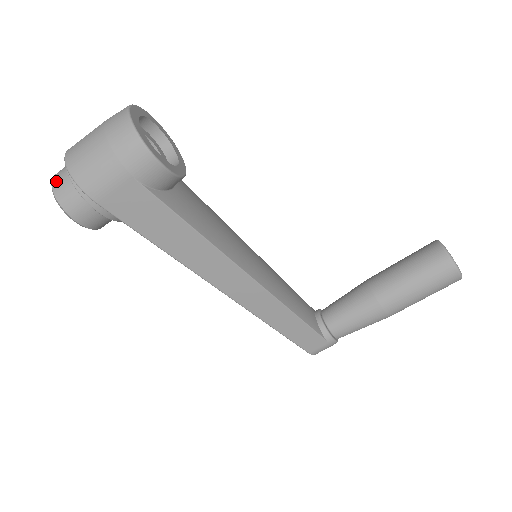
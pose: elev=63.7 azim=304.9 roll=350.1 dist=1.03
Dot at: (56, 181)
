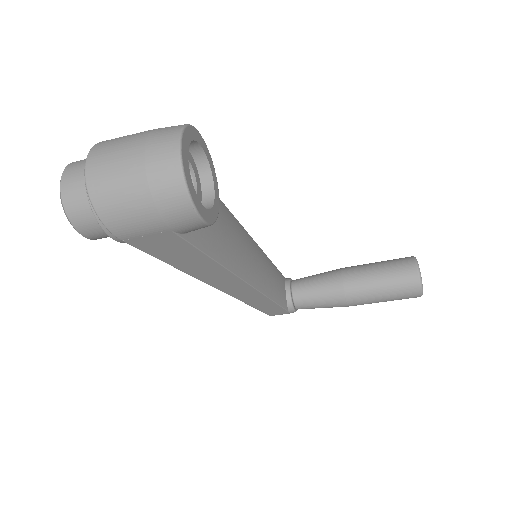
Dot at: (68, 195)
